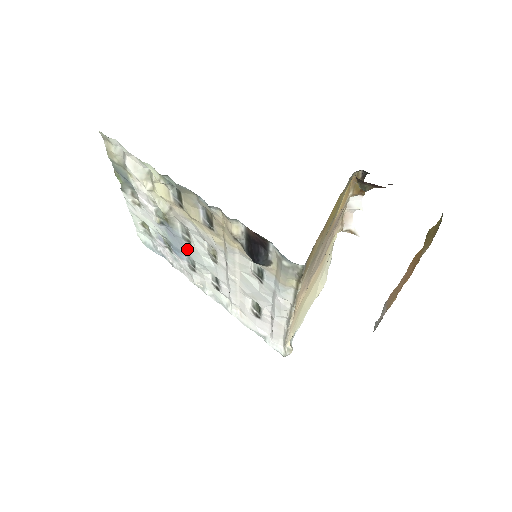
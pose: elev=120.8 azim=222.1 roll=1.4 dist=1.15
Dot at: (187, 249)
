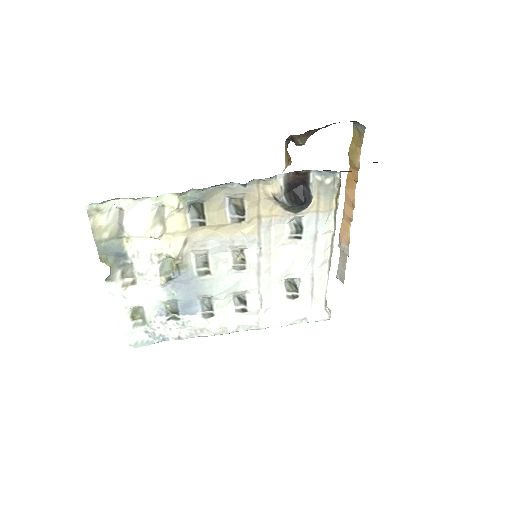
Dot at: (204, 287)
